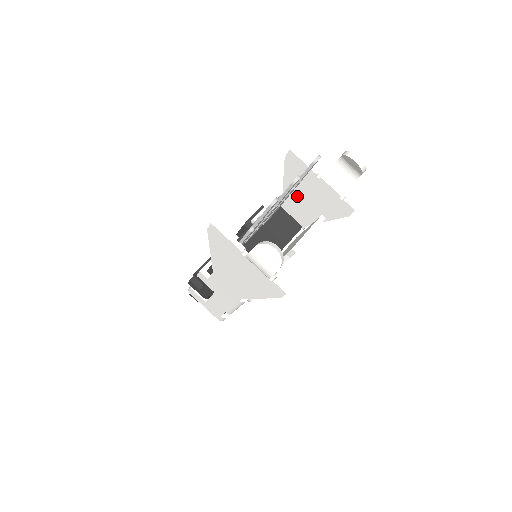
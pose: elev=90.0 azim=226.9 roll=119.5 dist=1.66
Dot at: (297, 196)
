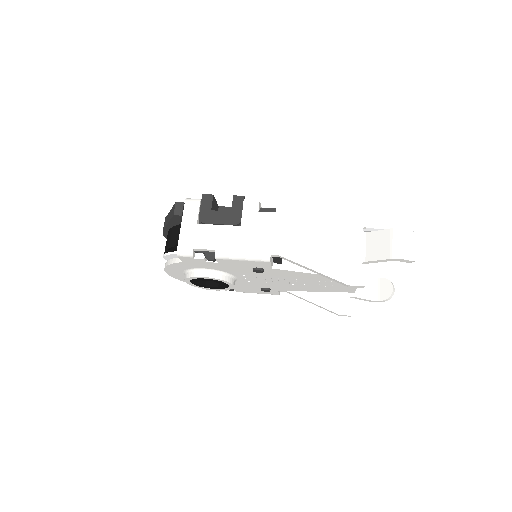
Dot at: occluded
